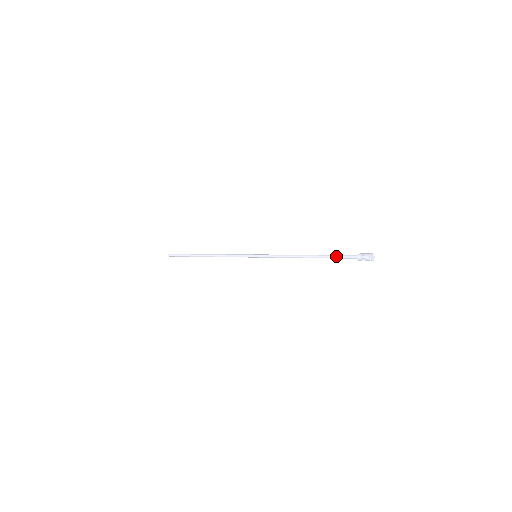
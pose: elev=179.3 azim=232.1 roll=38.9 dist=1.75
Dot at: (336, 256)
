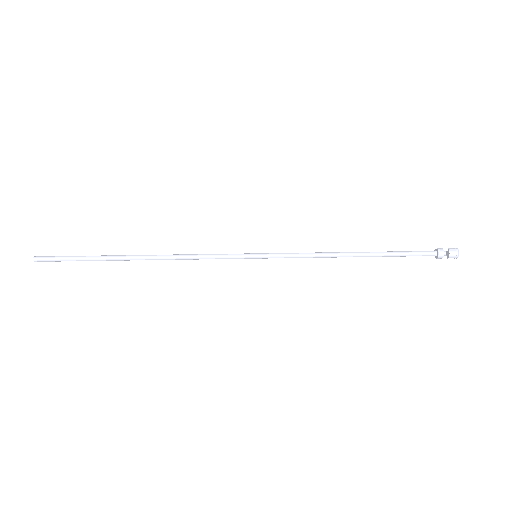
Dot at: (404, 251)
